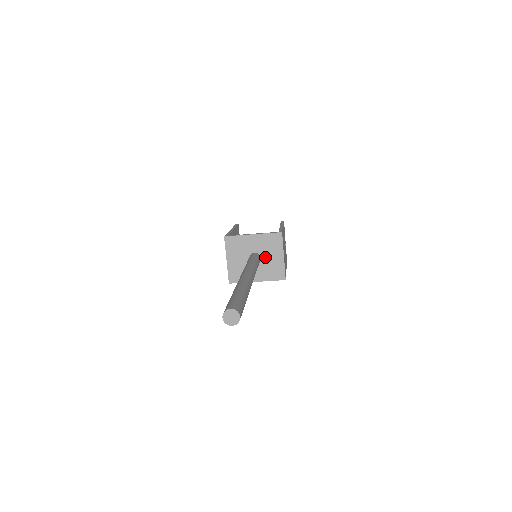
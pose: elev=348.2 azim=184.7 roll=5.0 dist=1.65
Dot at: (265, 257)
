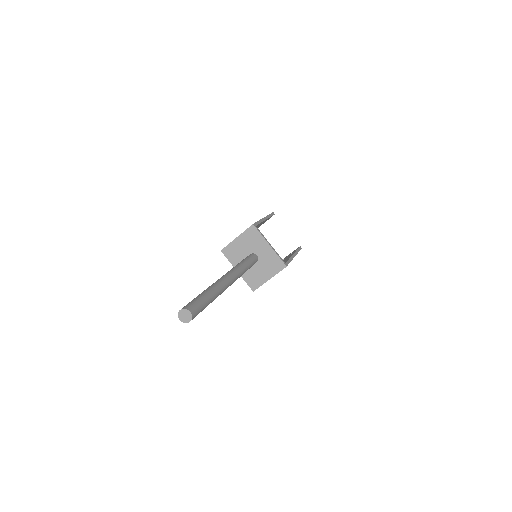
Dot at: (259, 265)
